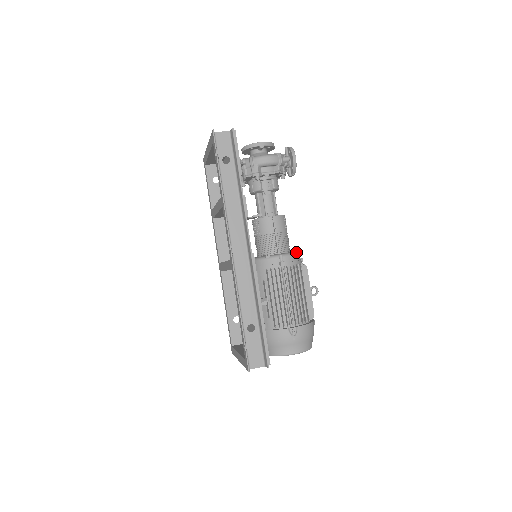
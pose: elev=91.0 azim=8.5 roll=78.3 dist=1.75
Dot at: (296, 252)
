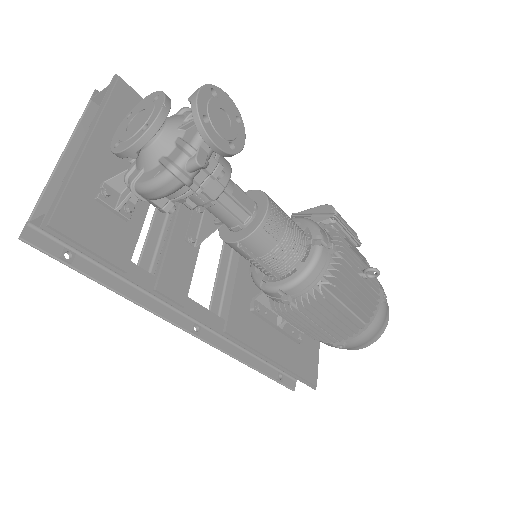
Dot at: (309, 265)
